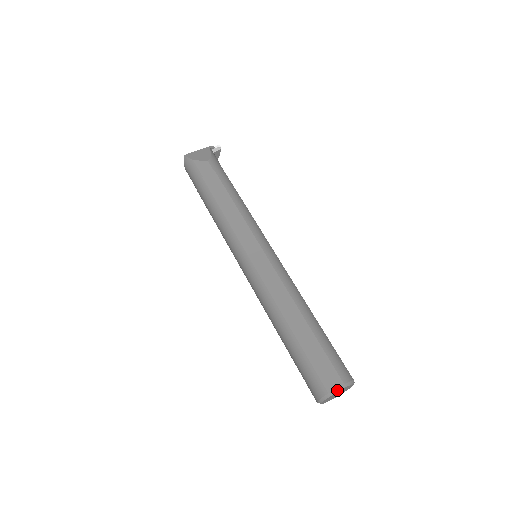
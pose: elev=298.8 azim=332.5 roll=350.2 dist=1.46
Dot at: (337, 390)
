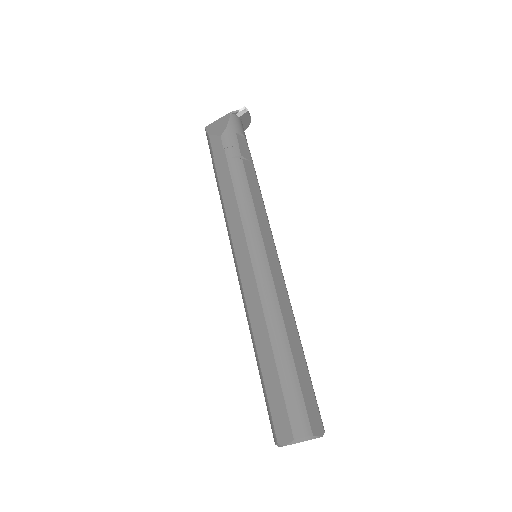
Dot at: (286, 444)
